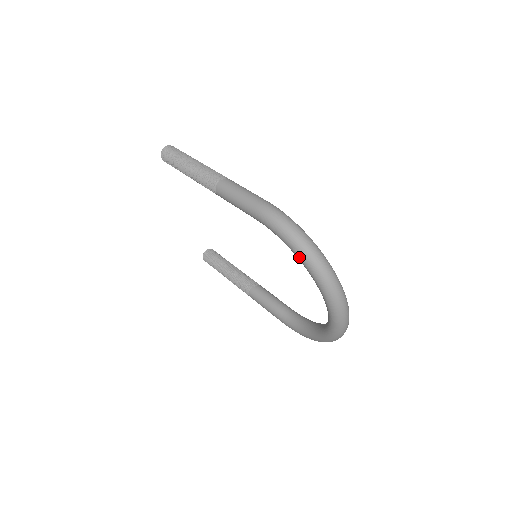
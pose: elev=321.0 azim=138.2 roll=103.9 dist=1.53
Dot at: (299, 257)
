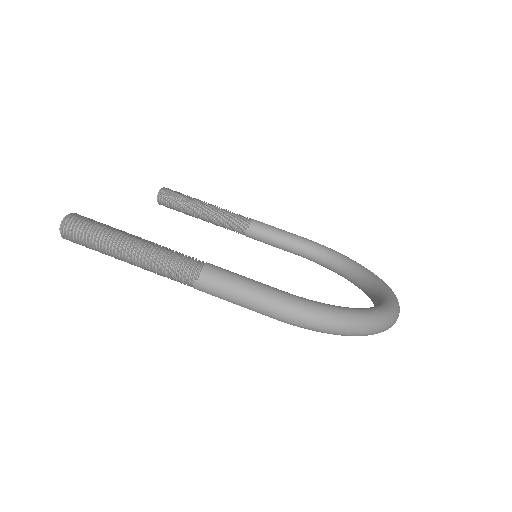
Dot at: occluded
